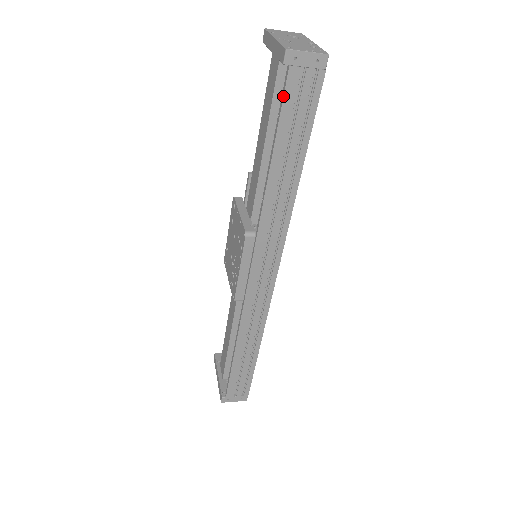
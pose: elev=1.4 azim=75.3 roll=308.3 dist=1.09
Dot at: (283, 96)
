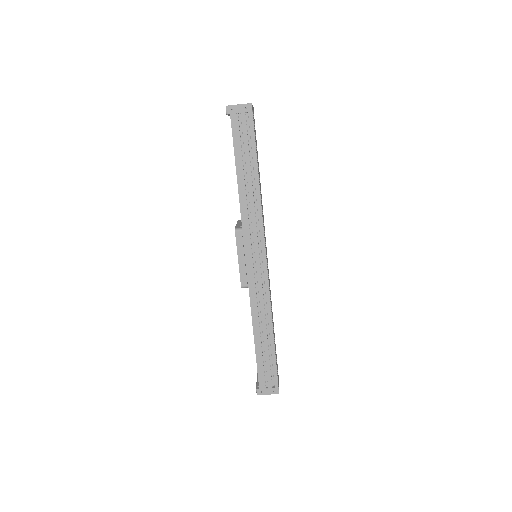
Dot at: (232, 132)
